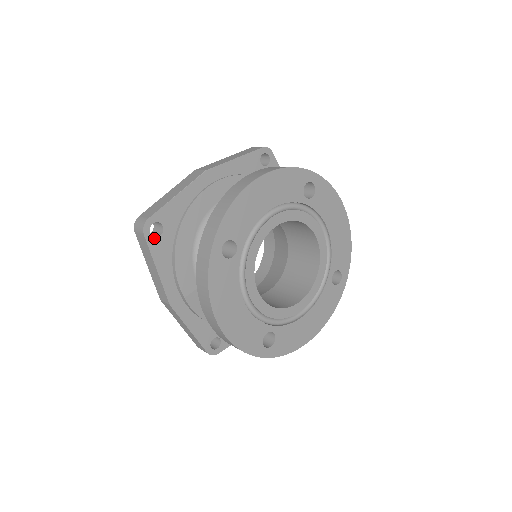
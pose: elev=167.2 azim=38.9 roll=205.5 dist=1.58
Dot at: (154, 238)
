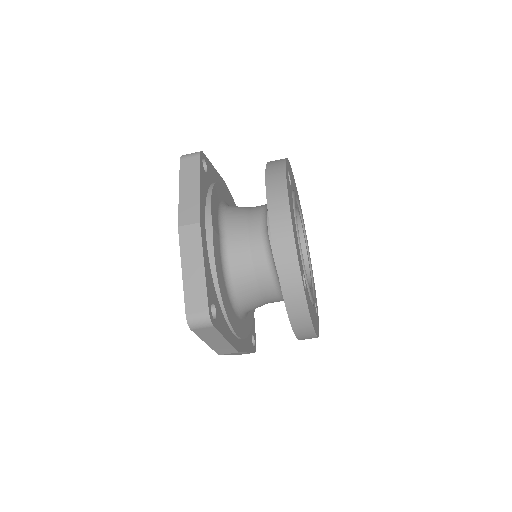
Dot at: (203, 167)
